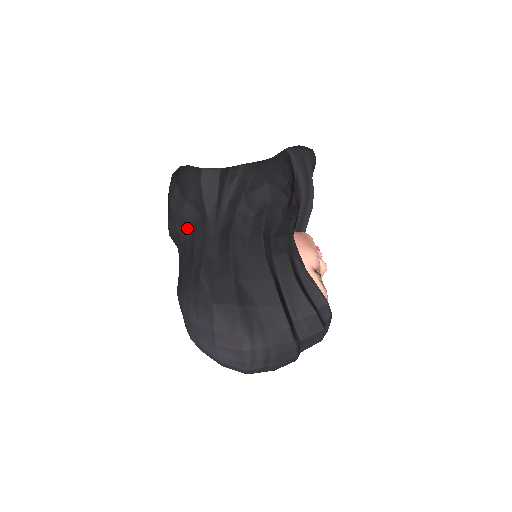
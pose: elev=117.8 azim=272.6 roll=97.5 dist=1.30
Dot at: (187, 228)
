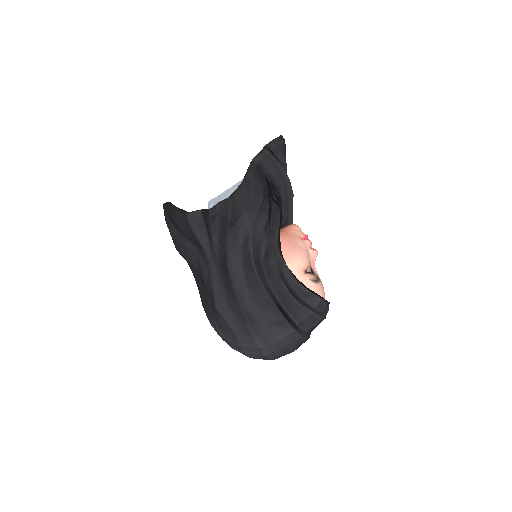
Dot at: (192, 259)
